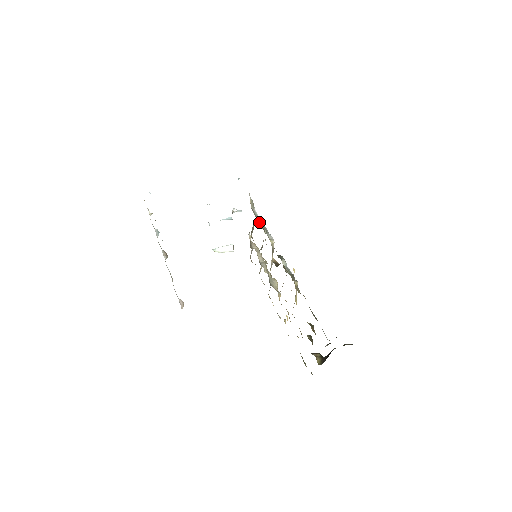
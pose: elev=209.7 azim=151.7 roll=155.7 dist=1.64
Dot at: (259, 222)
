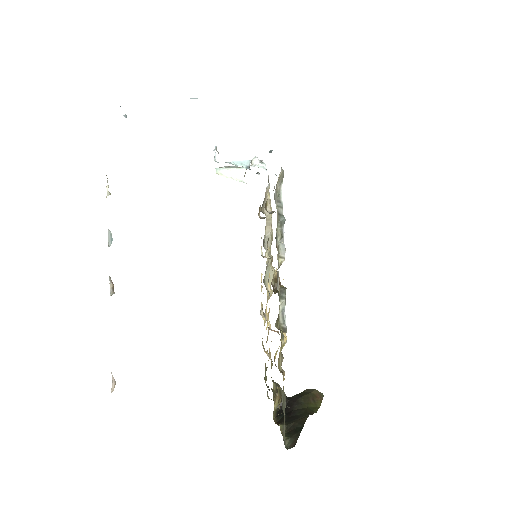
Dot at: occluded
